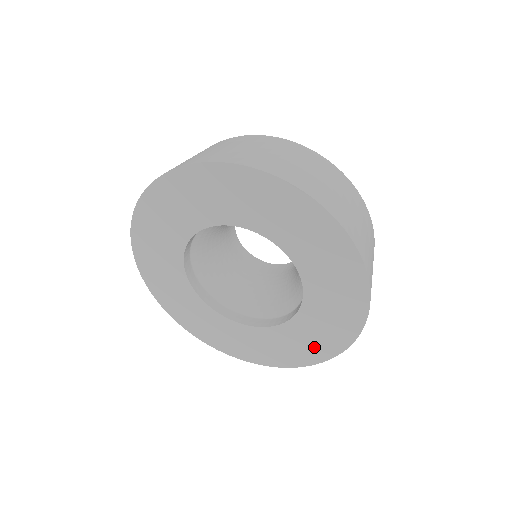
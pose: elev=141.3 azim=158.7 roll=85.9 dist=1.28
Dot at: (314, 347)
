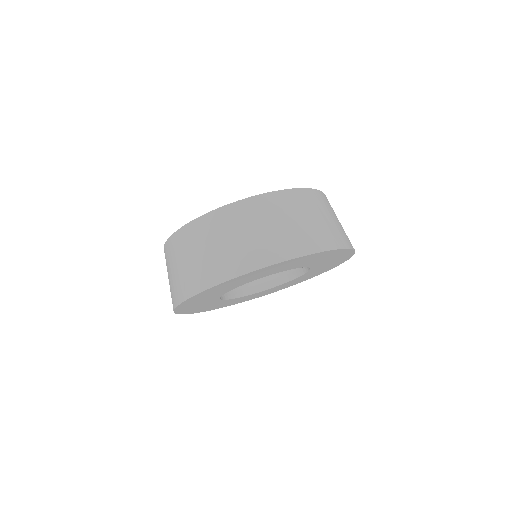
Dot at: (317, 273)
